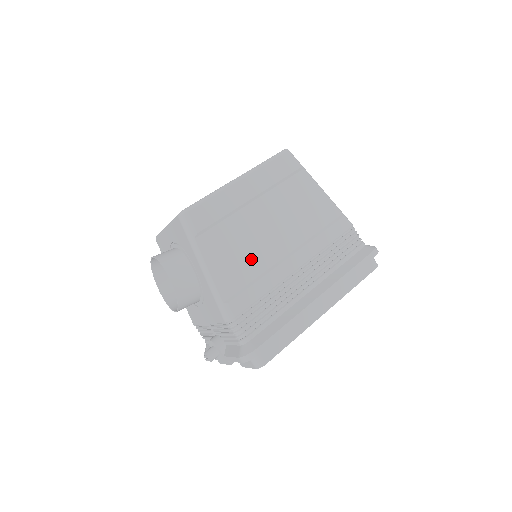
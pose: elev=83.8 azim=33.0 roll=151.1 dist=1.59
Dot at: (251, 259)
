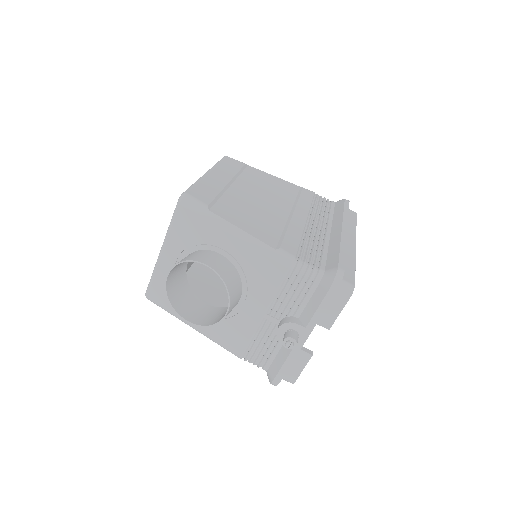
Dot at: (267, 218)
